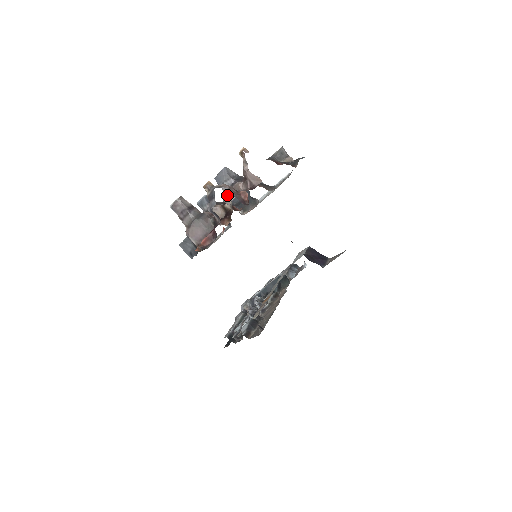
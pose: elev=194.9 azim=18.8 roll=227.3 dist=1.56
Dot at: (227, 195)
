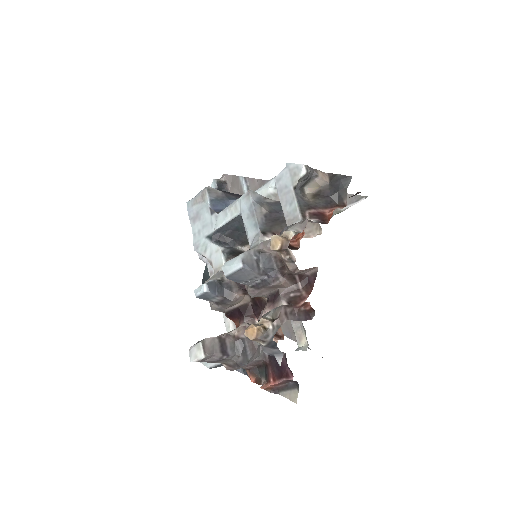
Dot at: (259, 293)
